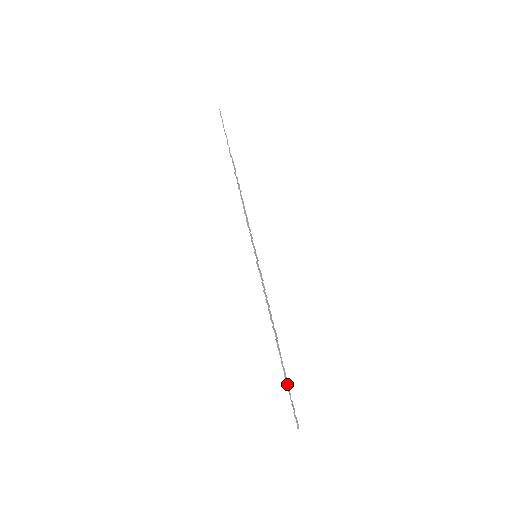
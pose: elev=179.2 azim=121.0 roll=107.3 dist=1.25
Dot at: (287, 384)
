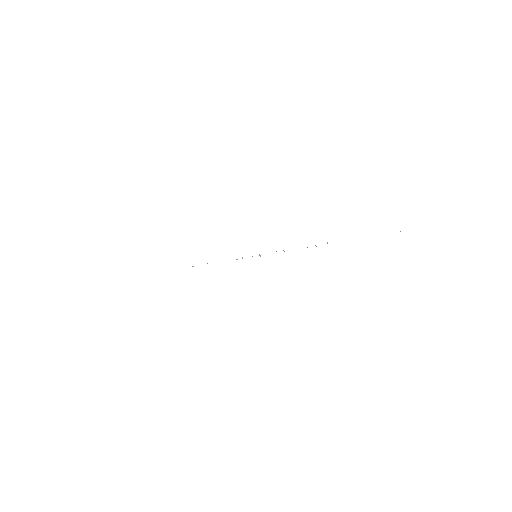
Dot at: occluded
